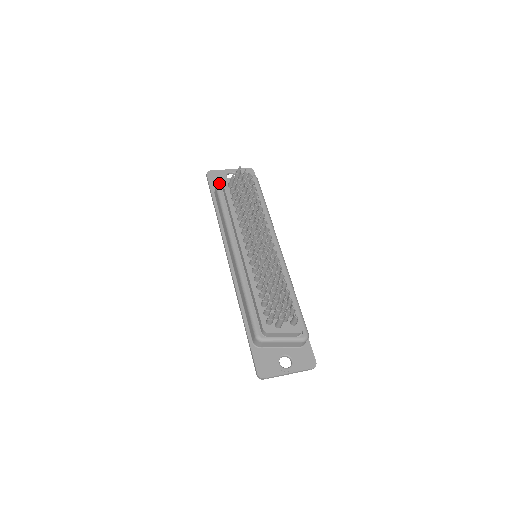
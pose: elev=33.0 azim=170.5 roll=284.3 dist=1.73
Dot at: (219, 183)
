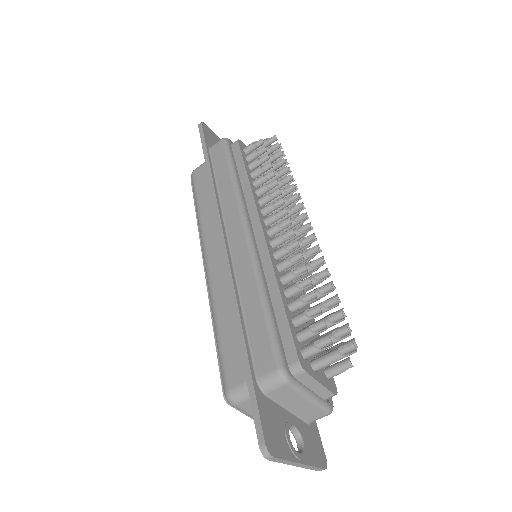
Dot at: (229, 139)
